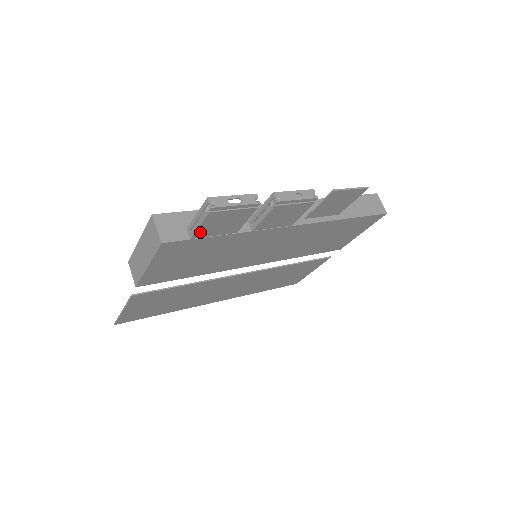
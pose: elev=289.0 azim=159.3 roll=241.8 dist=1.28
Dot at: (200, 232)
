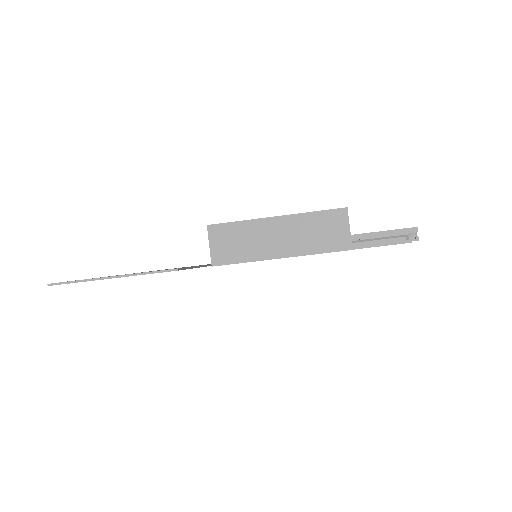
Dot at: occluded
